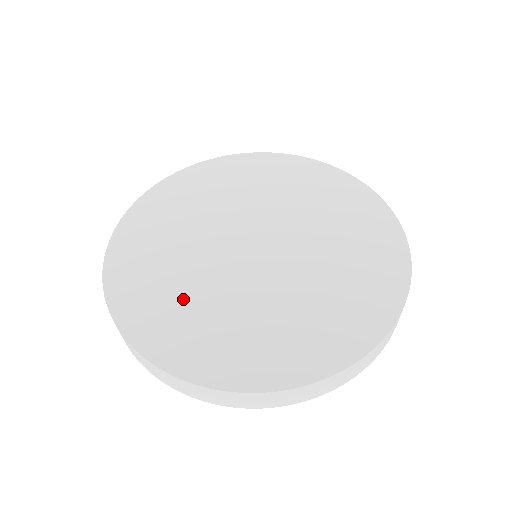
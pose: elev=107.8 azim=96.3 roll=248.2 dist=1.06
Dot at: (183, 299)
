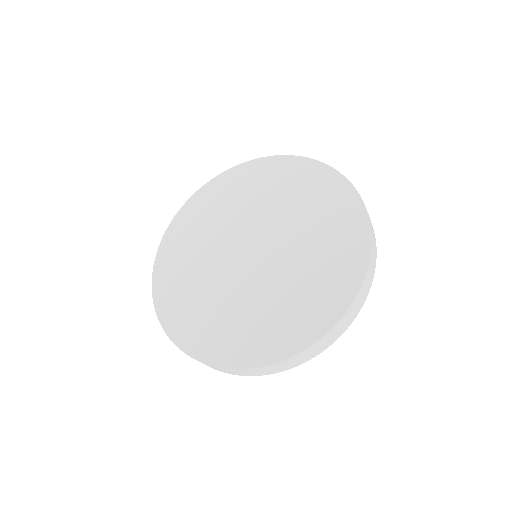
Dot at: (216, 313)
